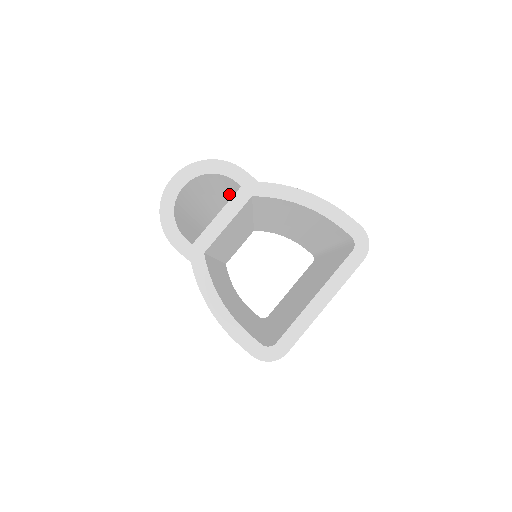
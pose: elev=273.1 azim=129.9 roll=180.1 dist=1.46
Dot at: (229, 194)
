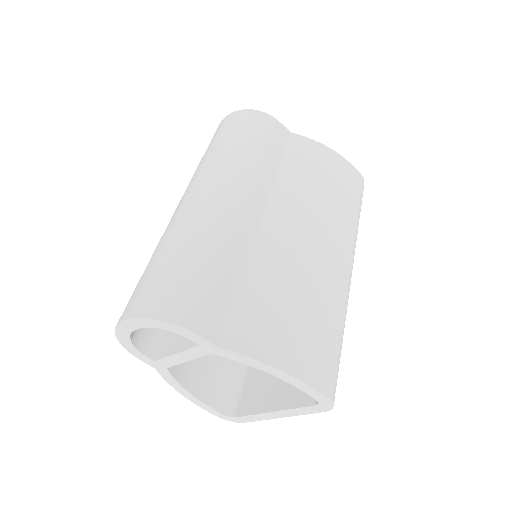
Dot at: occluded
